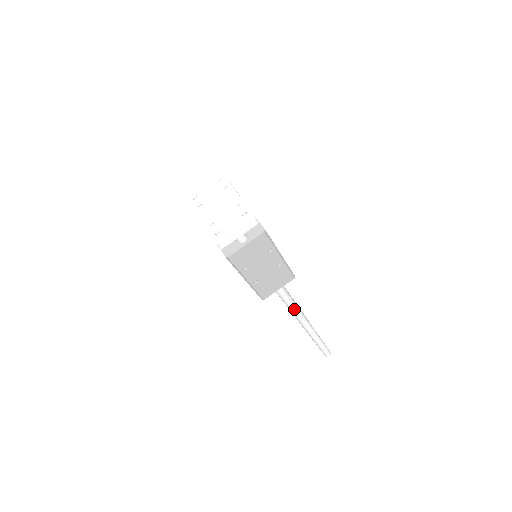
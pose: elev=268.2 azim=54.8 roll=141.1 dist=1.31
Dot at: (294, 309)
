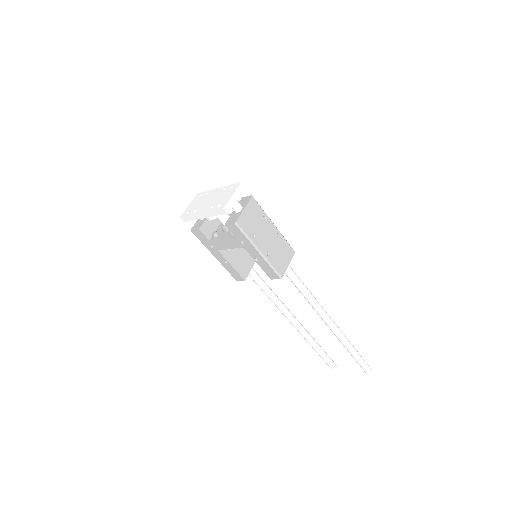
Dot at: (311, 296)
